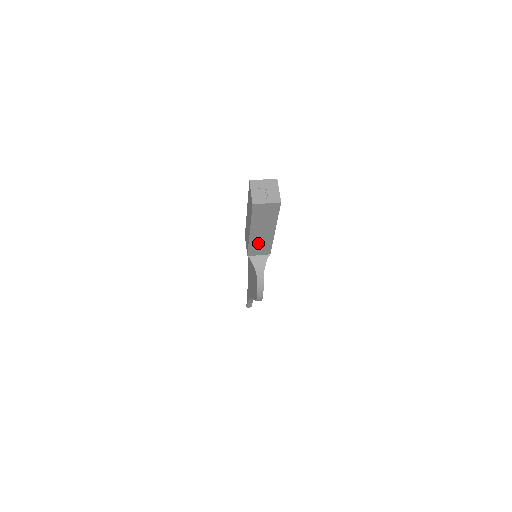
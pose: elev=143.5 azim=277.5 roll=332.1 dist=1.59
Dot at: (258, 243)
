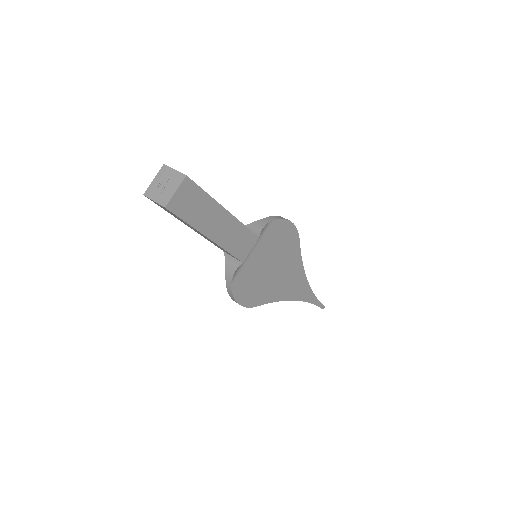
Dot at: occluded
